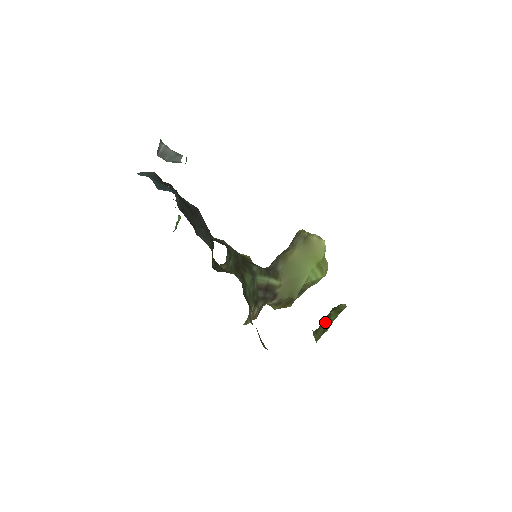
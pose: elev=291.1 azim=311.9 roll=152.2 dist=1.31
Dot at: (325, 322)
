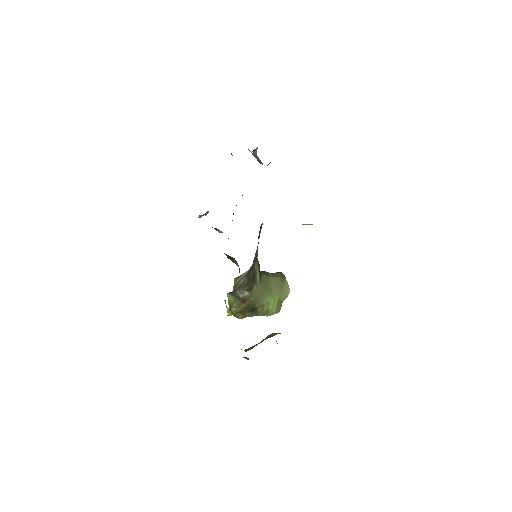
Dot at: occluded
